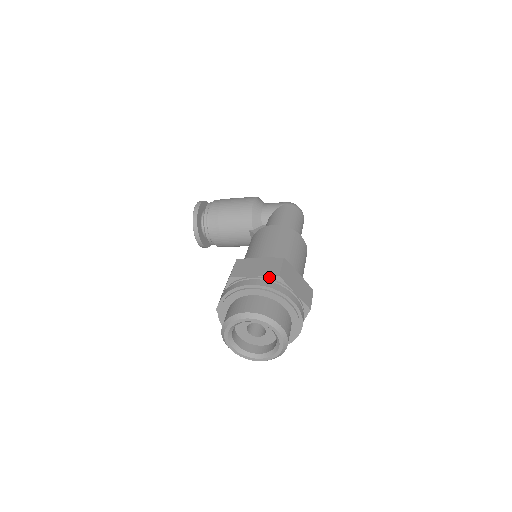
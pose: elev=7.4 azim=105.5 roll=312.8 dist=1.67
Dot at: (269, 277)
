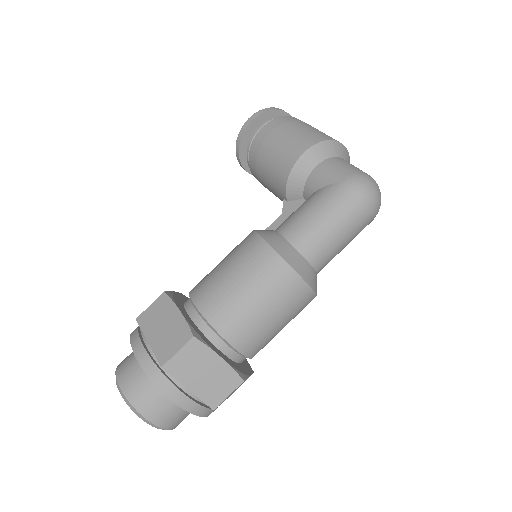
Dot at: (157, 357)
